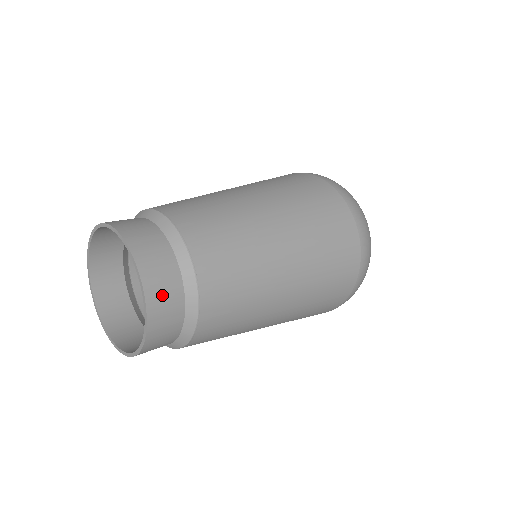
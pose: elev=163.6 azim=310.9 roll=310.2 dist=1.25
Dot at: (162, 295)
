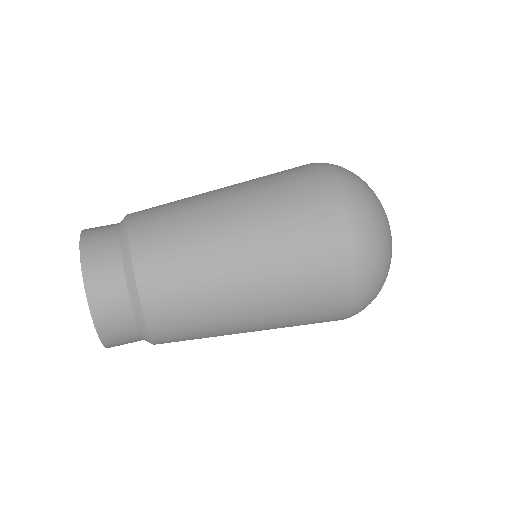
Dot at: (111, 320)
